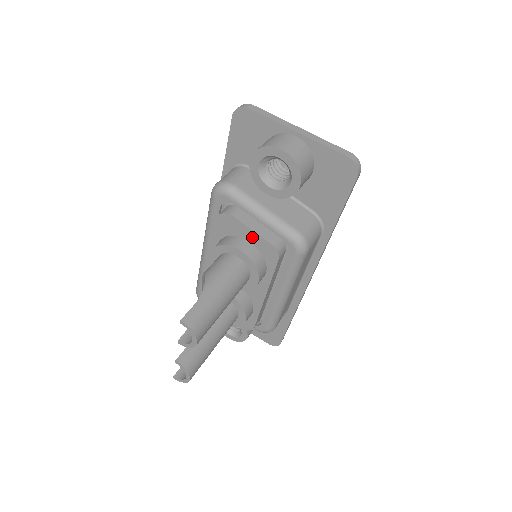
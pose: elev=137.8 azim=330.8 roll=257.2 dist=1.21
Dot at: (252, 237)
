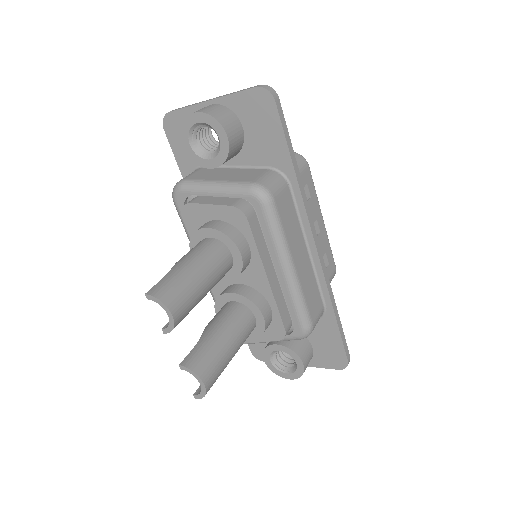
Dot at: (215, 213)
